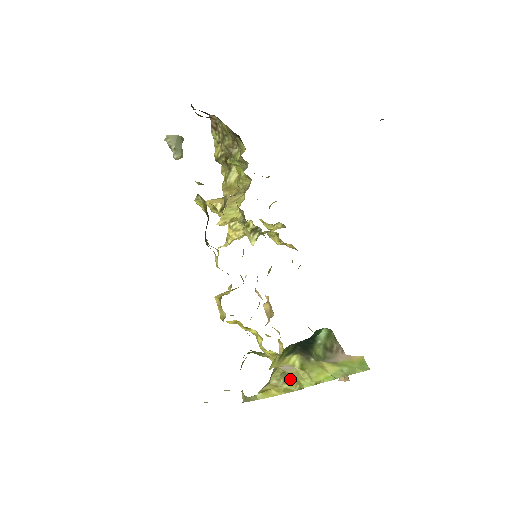
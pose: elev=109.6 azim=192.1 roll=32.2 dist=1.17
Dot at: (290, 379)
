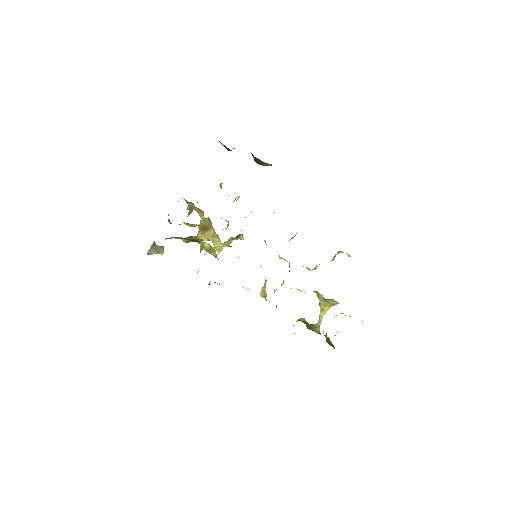
Dot at: (330, 301)
